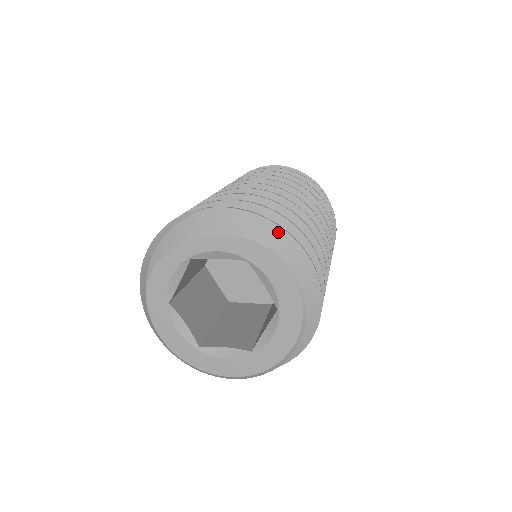
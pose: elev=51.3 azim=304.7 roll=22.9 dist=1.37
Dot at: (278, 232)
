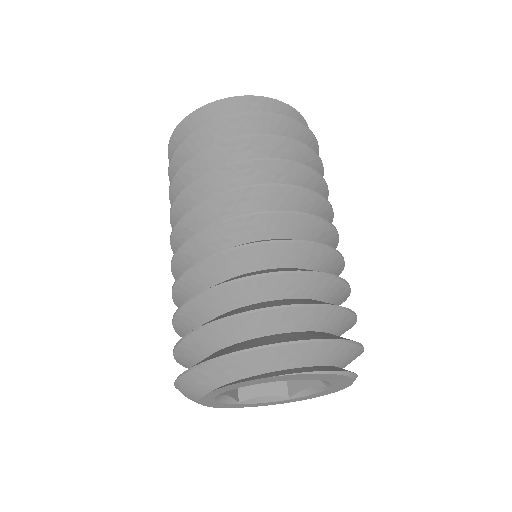
Dot at: (249, 356)
